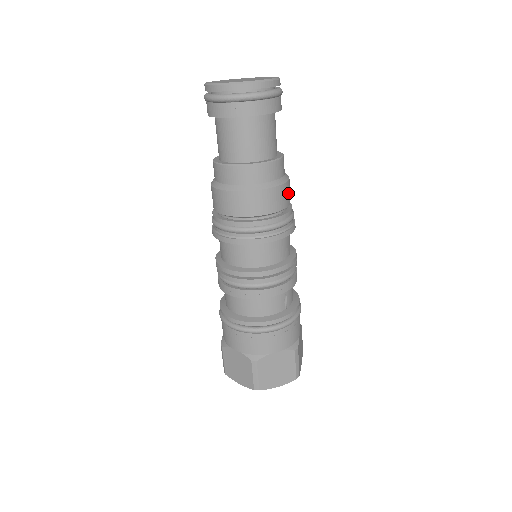
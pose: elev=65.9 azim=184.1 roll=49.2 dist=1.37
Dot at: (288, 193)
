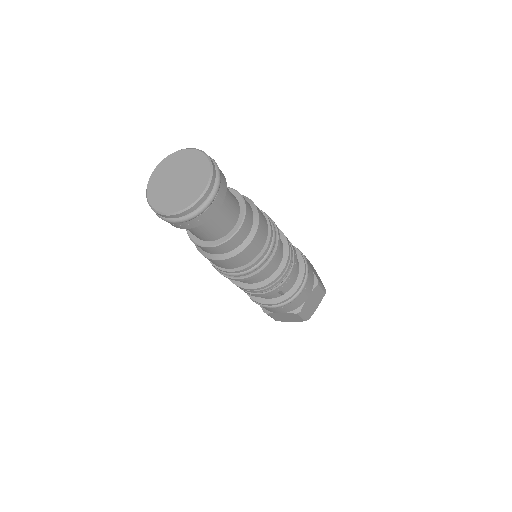
Dot at: (253, 250)
